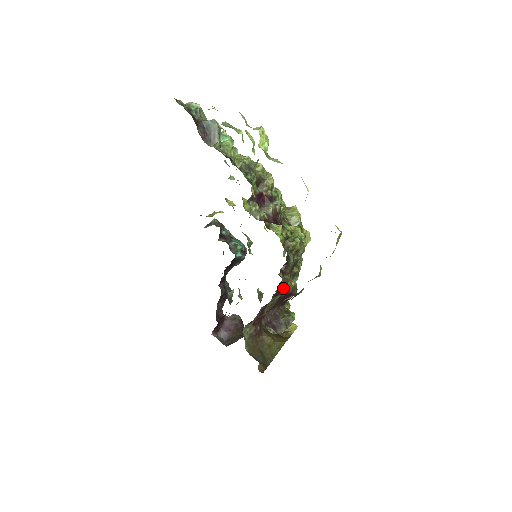
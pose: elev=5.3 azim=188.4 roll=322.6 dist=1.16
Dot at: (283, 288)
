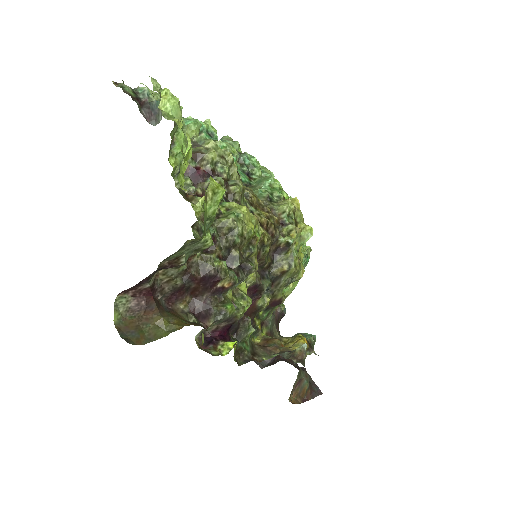
Dot at: (200, 267)
